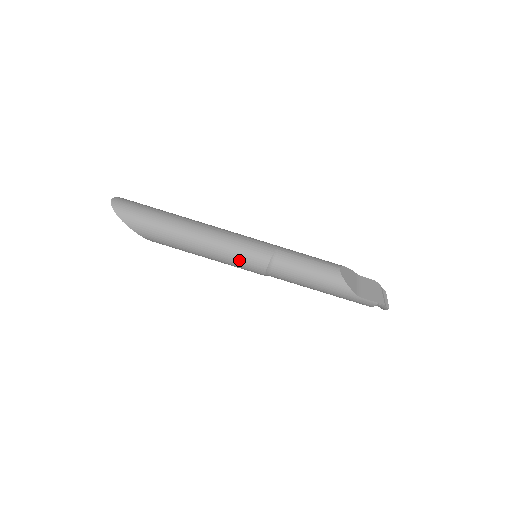
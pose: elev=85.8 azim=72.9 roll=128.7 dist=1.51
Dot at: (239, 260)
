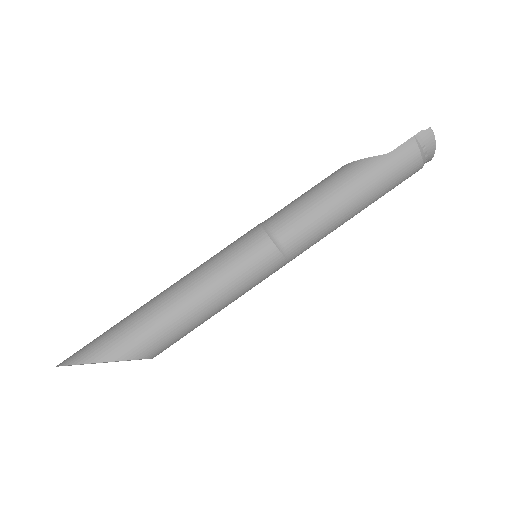
Dot at: (232, 260)
